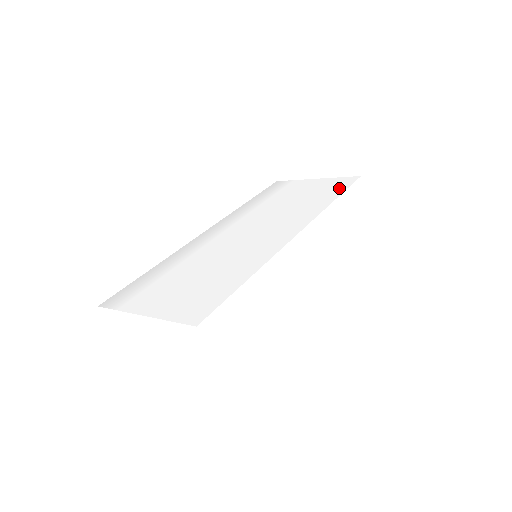
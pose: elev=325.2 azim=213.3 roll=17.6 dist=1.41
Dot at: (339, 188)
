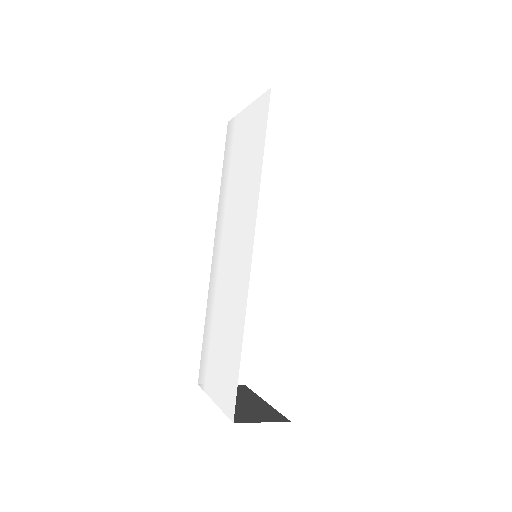
Dot at: (261, 132)
